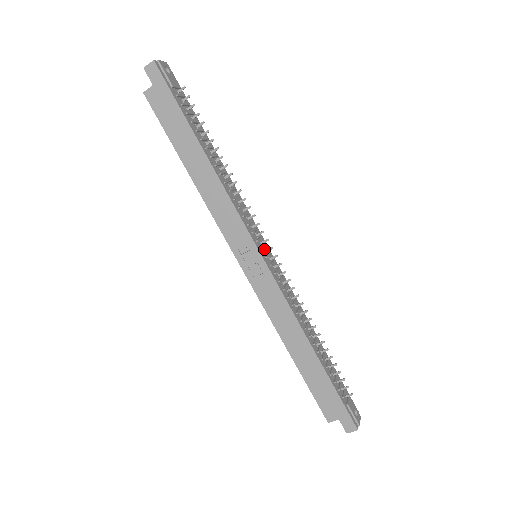
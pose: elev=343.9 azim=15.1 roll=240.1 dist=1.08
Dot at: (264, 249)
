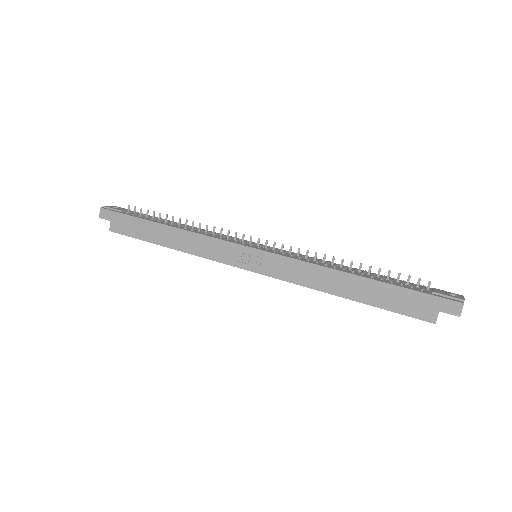
Dot at: (256, 246)
